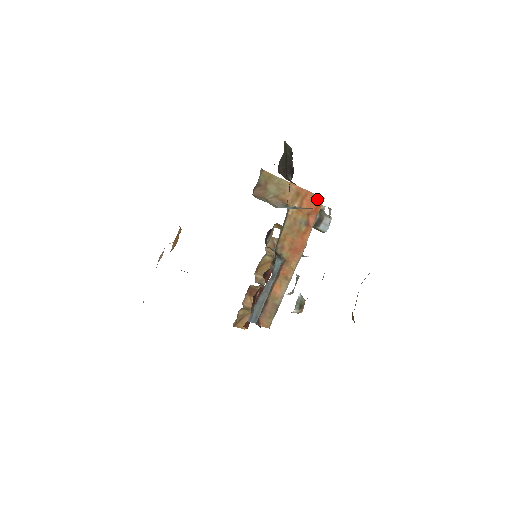
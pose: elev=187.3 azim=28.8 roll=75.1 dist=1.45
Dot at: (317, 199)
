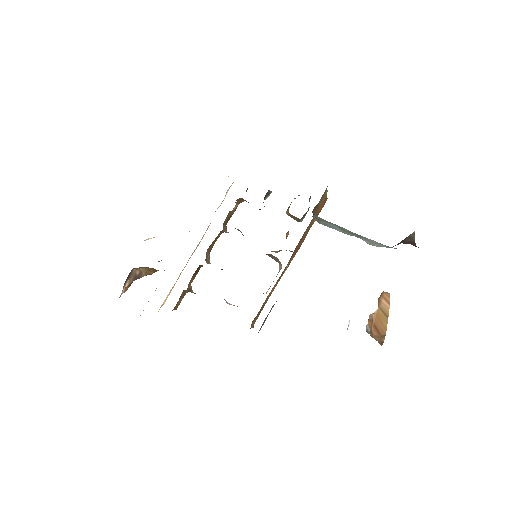
Dot at: (325, 201)
